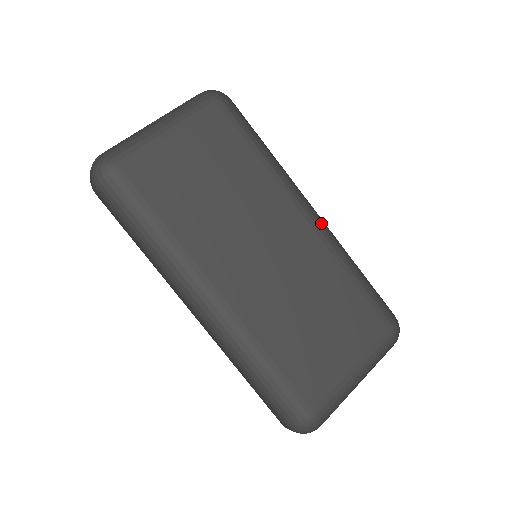
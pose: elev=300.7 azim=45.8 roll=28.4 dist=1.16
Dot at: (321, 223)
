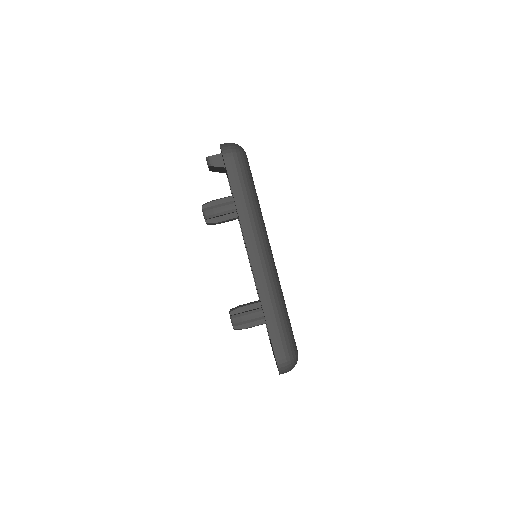
Dot at: occluded
